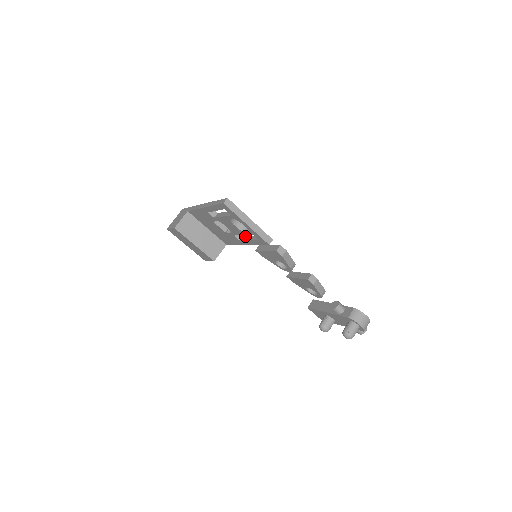
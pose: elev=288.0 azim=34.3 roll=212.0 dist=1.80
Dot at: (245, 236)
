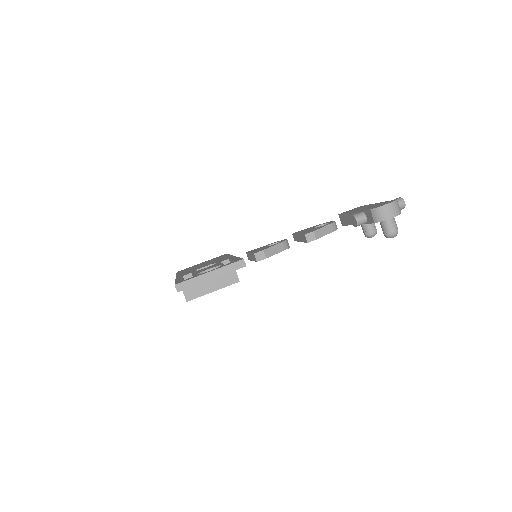
Dot at: (229, 260)
